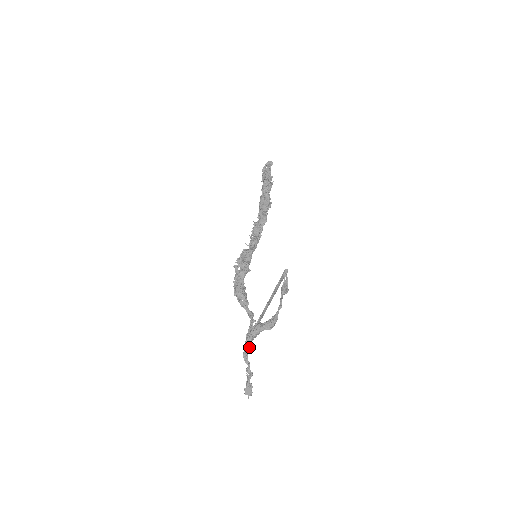
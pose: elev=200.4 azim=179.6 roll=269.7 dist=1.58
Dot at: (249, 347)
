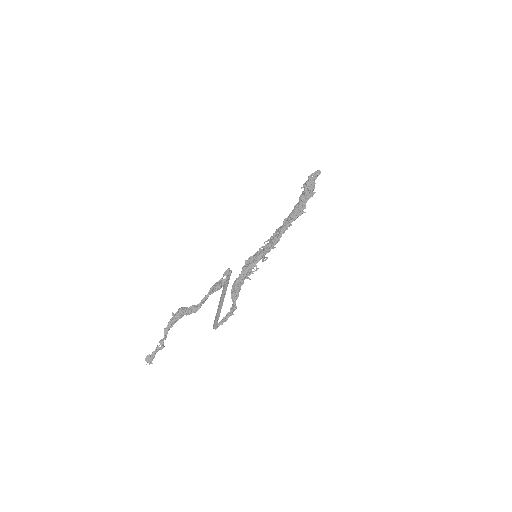
Dot at: occluded
